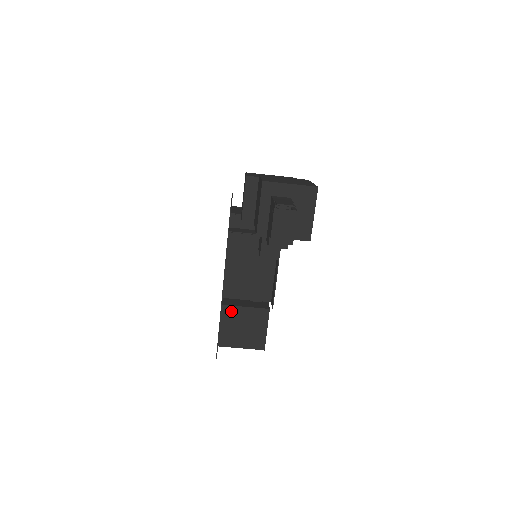
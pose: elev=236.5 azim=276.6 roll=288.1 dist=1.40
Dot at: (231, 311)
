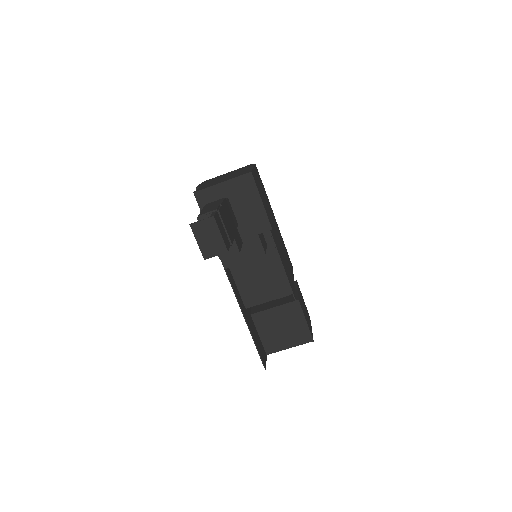
Dot at: (262, 317)
